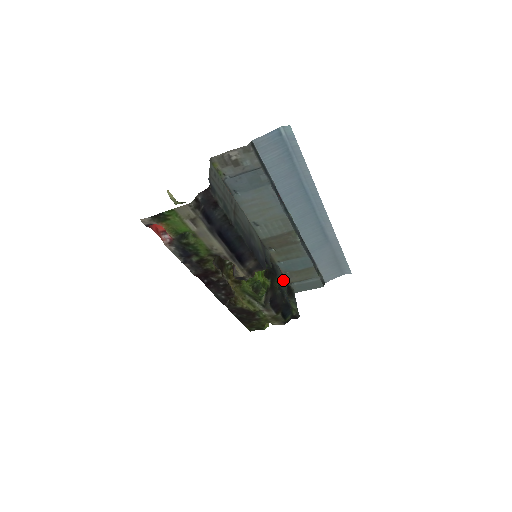
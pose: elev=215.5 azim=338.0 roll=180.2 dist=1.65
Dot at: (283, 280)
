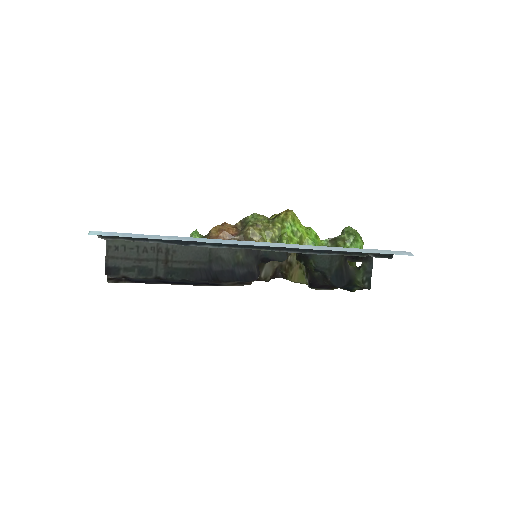
Dot at: (319, 261)
